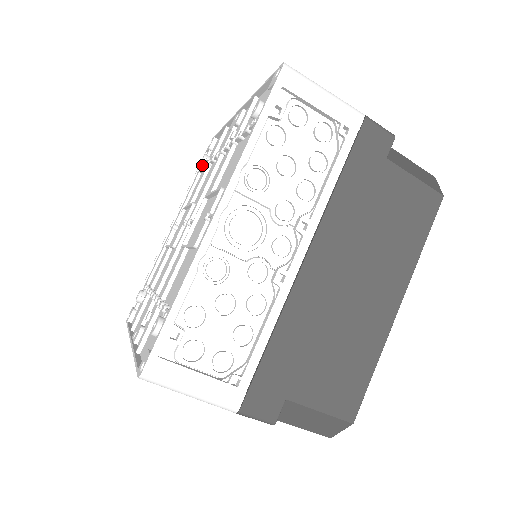
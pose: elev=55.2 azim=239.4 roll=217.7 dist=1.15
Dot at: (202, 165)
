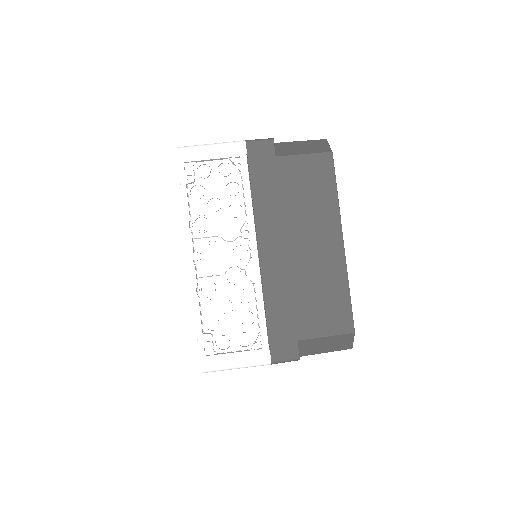
Dot at: occluded
